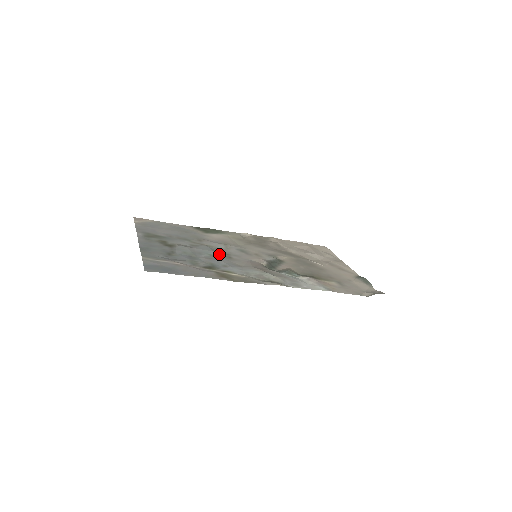
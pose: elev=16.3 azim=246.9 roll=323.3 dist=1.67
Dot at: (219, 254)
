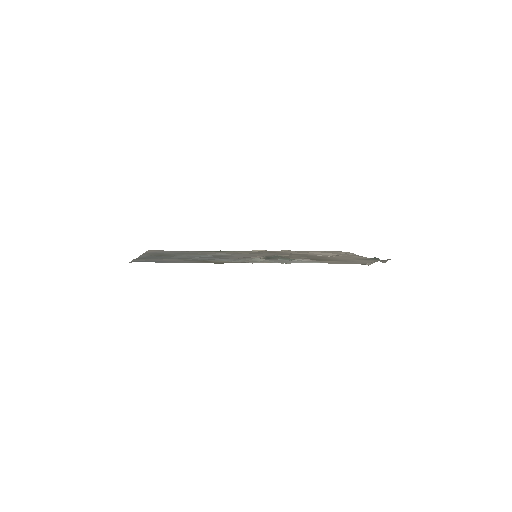
Dot at: (215, 256)
